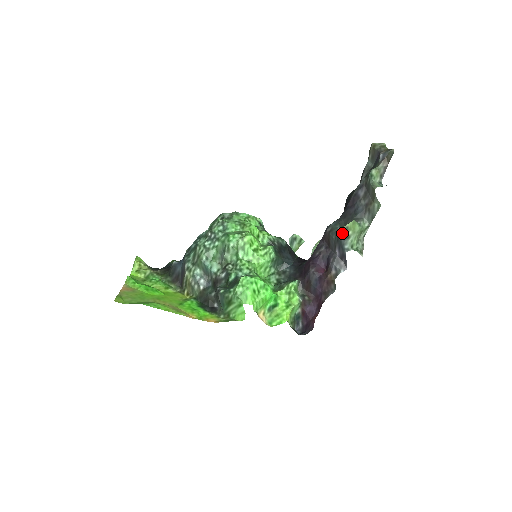
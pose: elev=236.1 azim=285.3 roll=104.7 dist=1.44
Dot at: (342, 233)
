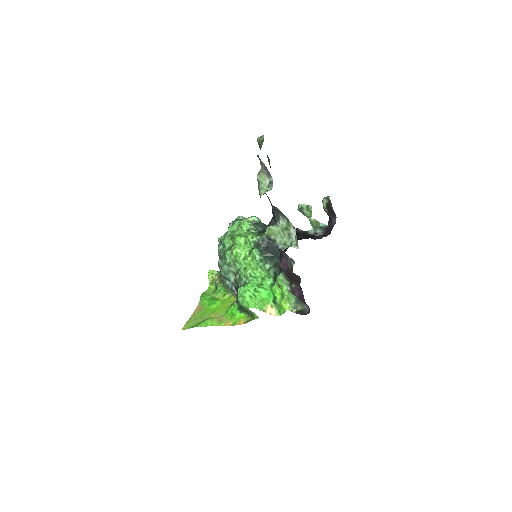
Dot at: occluded
